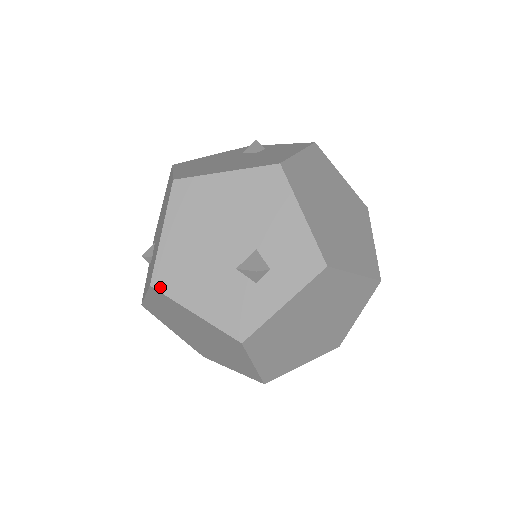
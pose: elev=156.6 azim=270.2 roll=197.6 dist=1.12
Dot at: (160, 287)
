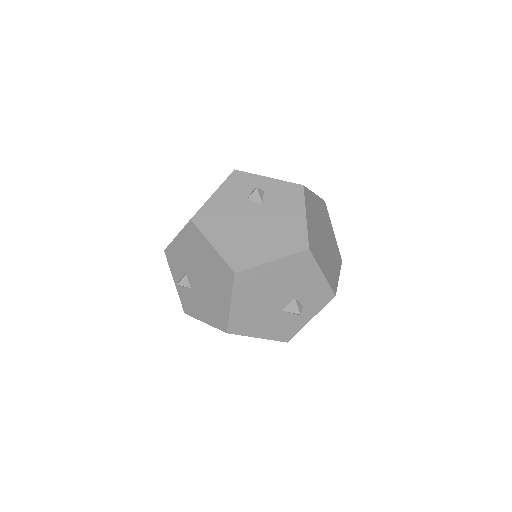
Dot at: (234, 332)
